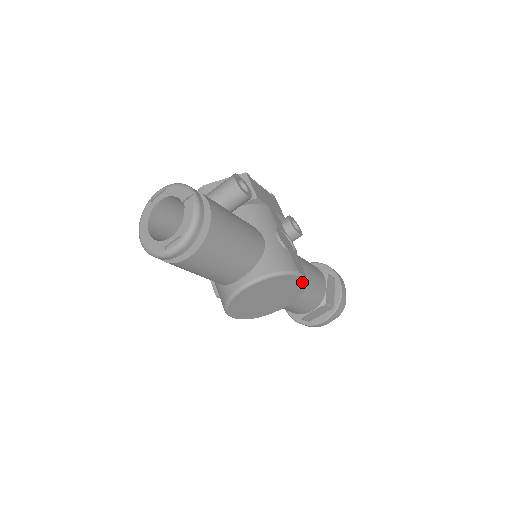
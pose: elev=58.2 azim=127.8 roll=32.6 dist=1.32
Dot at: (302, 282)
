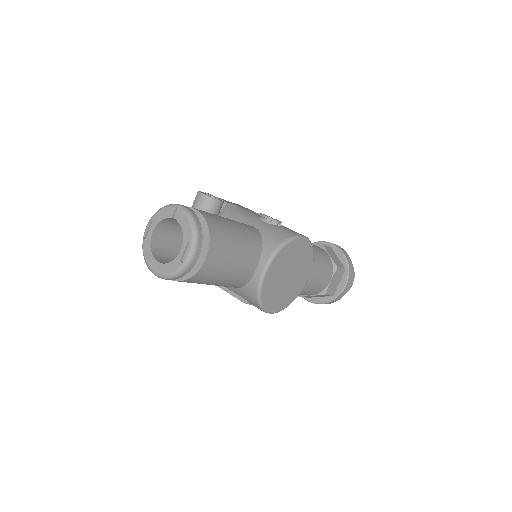
Dot at: (308, 244)
